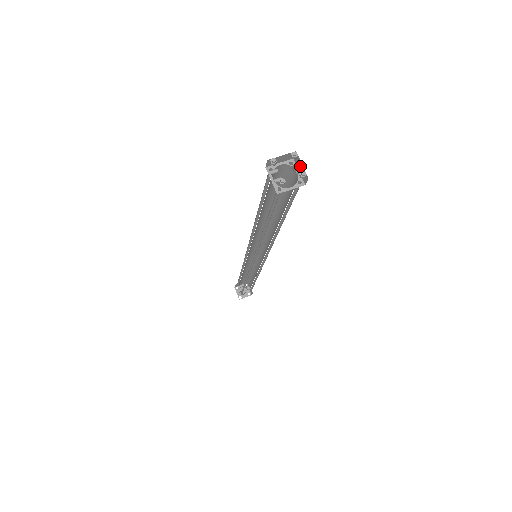
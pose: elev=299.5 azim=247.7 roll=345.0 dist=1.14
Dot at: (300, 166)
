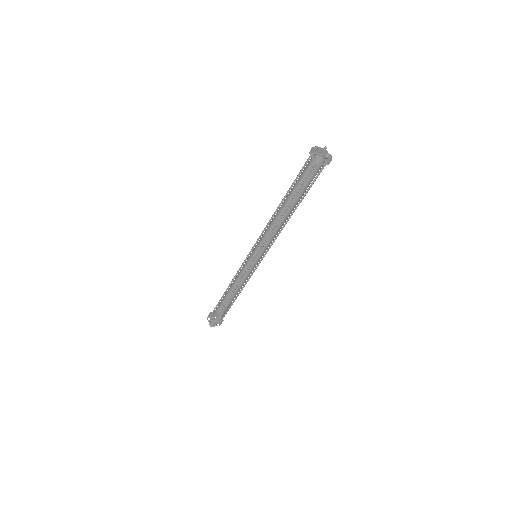
Dot at: (328, 154)
